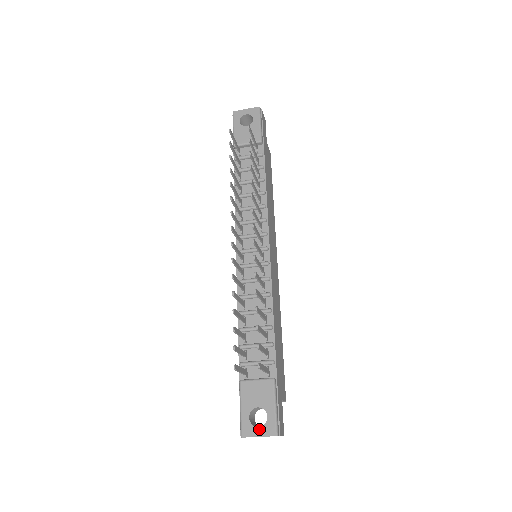
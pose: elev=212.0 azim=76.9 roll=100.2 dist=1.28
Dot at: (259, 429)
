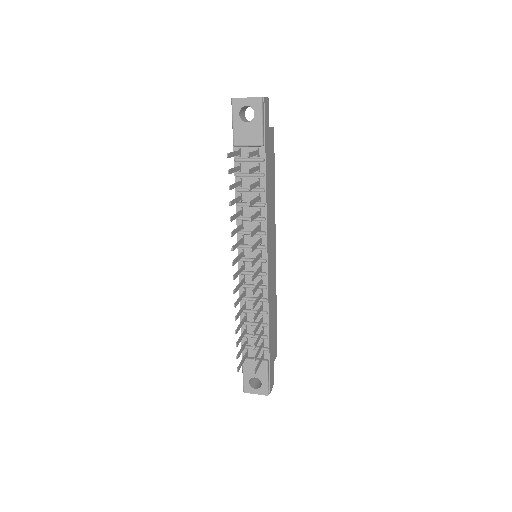
Dot at: (256, 390)
